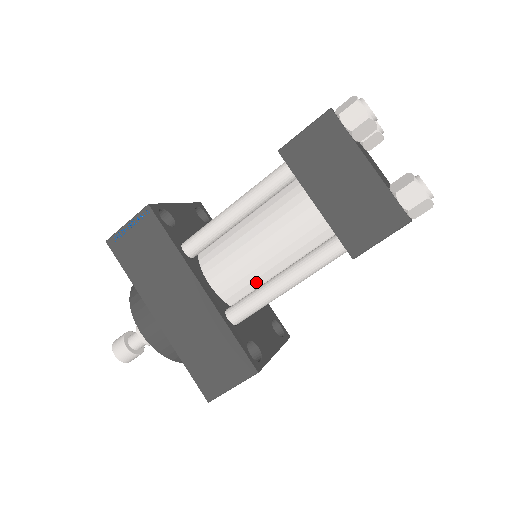
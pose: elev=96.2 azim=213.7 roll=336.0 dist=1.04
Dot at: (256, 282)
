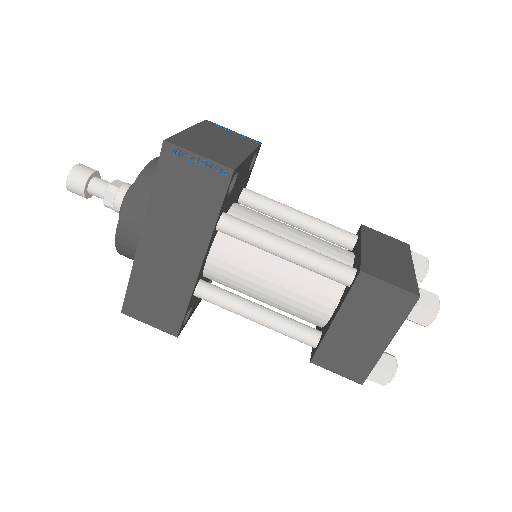
Dot at: (239, 289)
